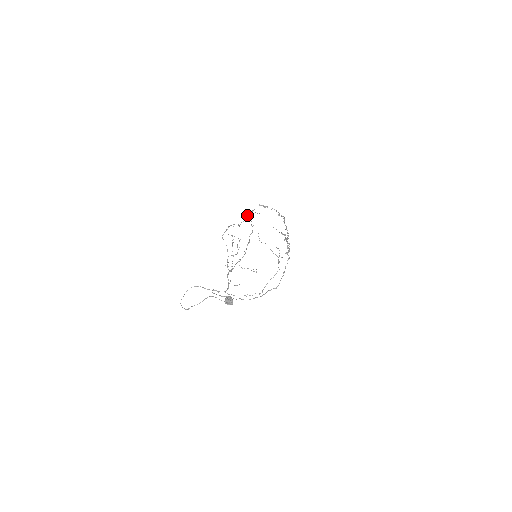
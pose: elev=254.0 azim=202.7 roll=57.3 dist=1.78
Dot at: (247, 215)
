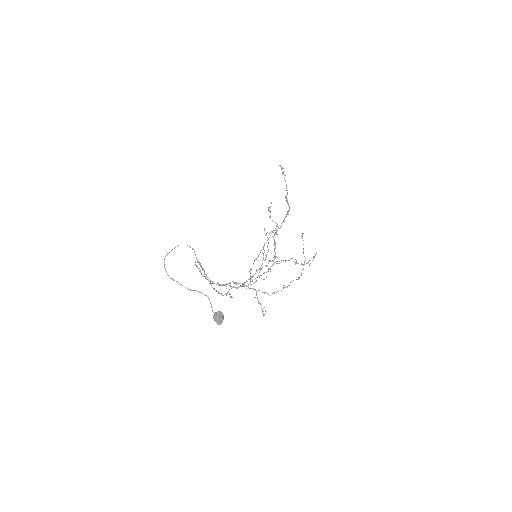
Dot at: occluded
